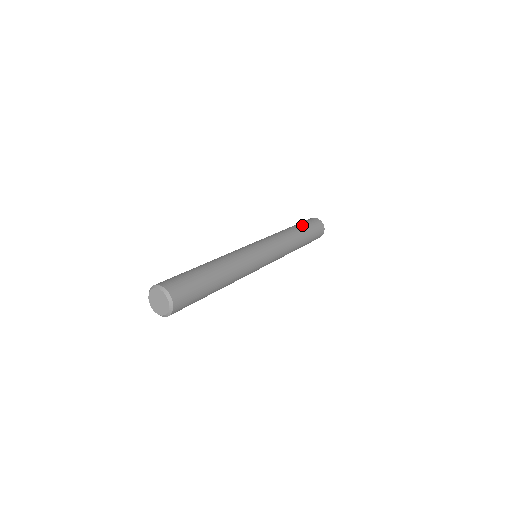
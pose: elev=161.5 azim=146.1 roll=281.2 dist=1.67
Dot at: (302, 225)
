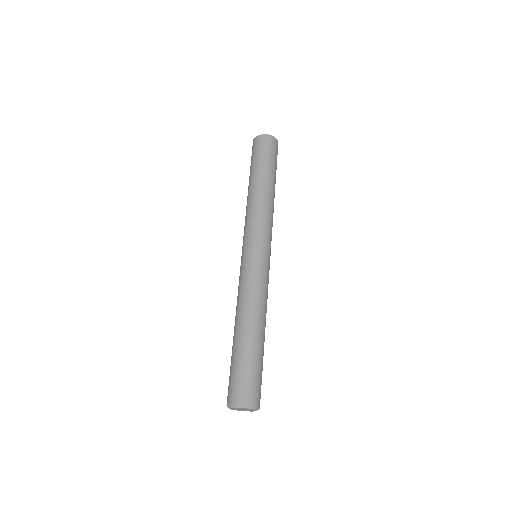
Dot at: (275, 172)
